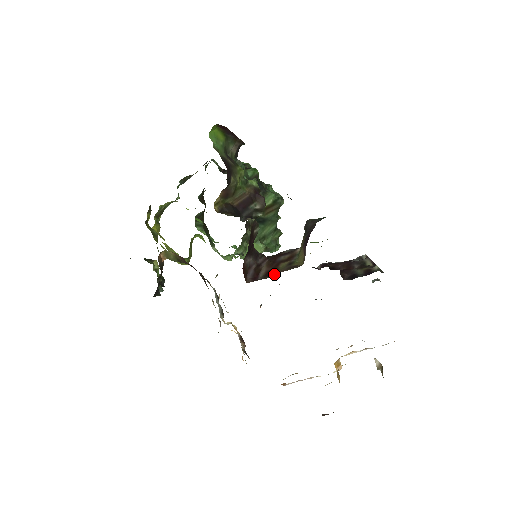
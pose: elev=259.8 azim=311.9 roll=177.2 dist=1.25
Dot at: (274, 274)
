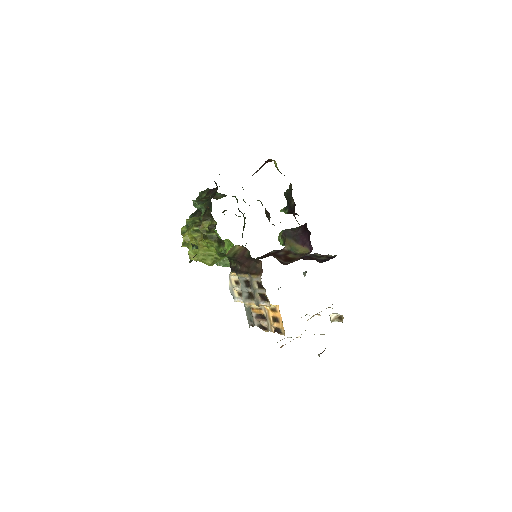
Dot at: (296, 259)
